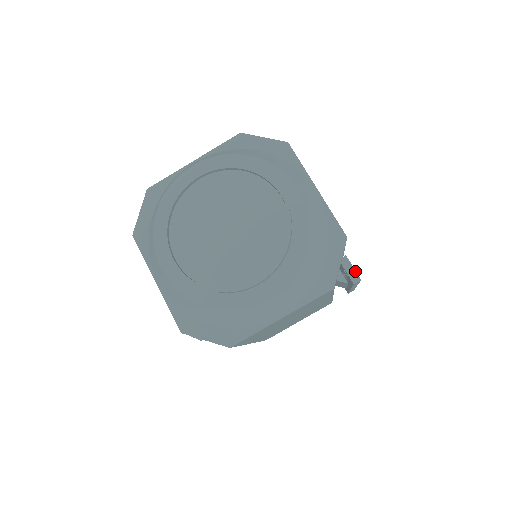
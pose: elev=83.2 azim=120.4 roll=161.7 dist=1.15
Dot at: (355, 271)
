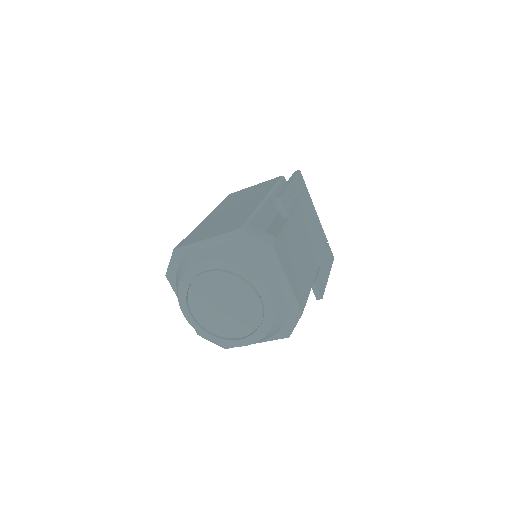
Dot at: (319, 293)
